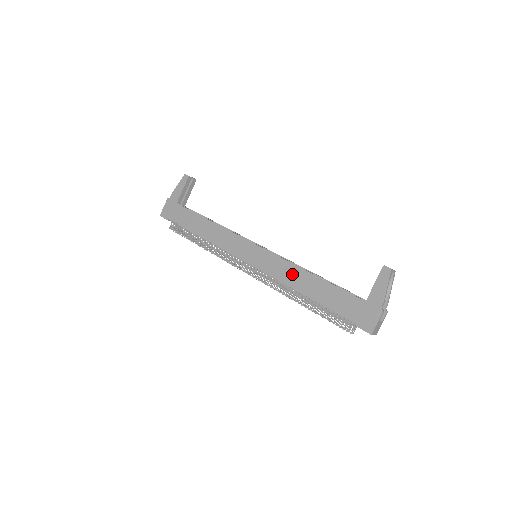
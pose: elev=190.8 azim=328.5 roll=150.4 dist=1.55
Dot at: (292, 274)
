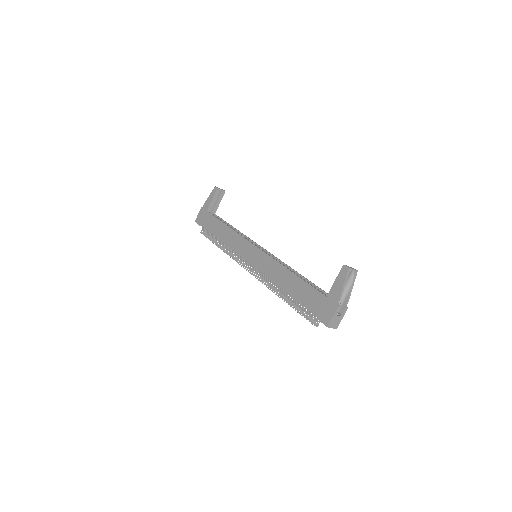
Dot at: (277, 271)
